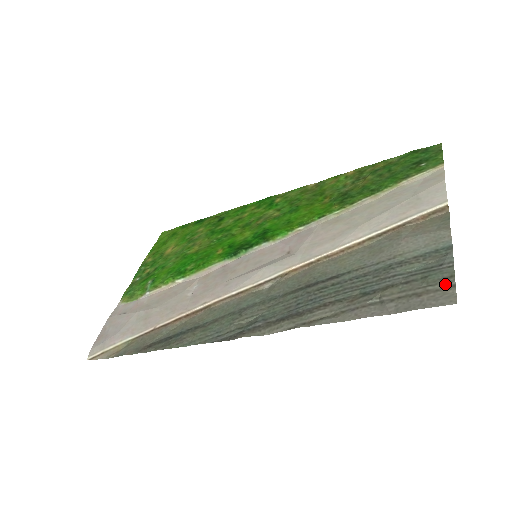
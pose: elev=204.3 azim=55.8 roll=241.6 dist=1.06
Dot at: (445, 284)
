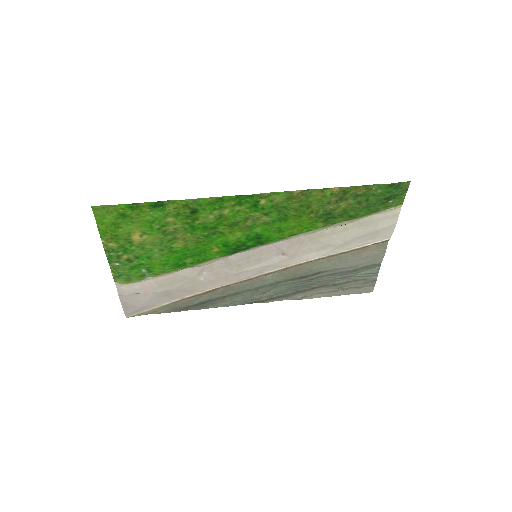
Dot at: (371, 284)
